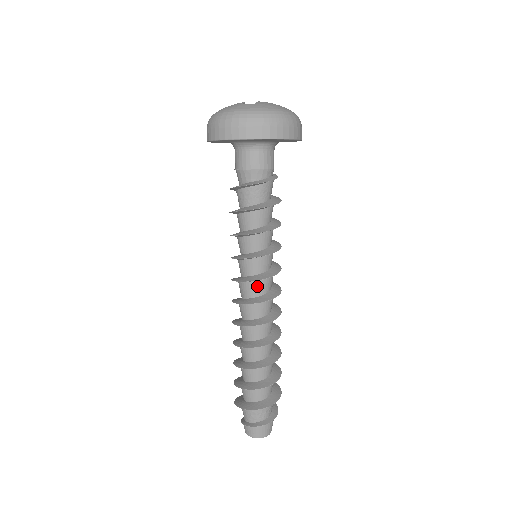
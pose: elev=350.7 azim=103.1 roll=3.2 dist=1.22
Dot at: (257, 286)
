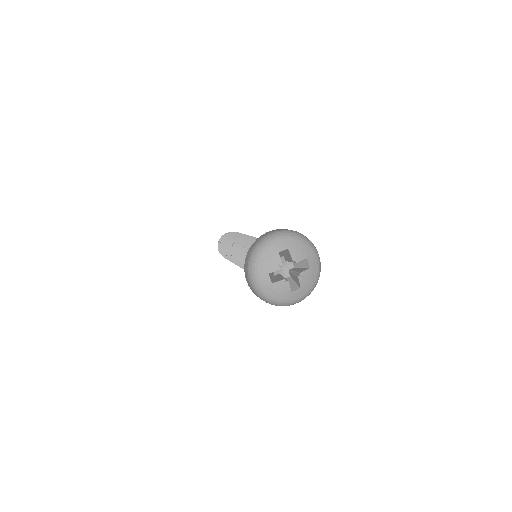
Dot at: occluded
